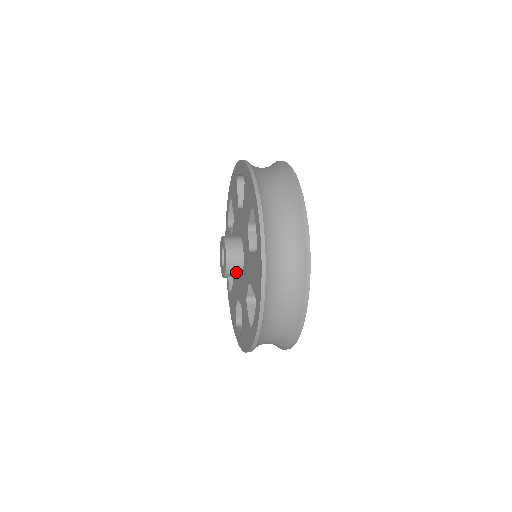
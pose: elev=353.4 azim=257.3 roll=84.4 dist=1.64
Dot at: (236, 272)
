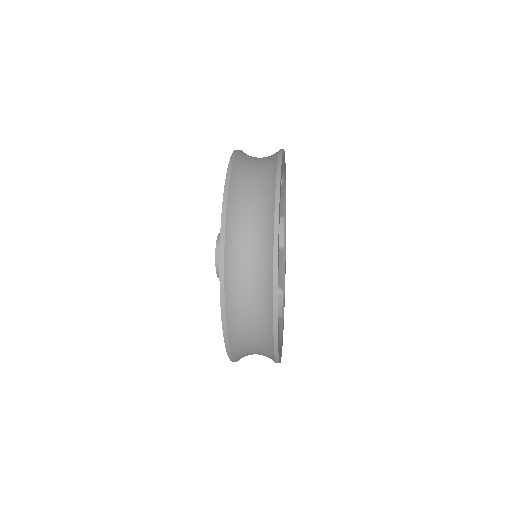
Dot at: occluded
